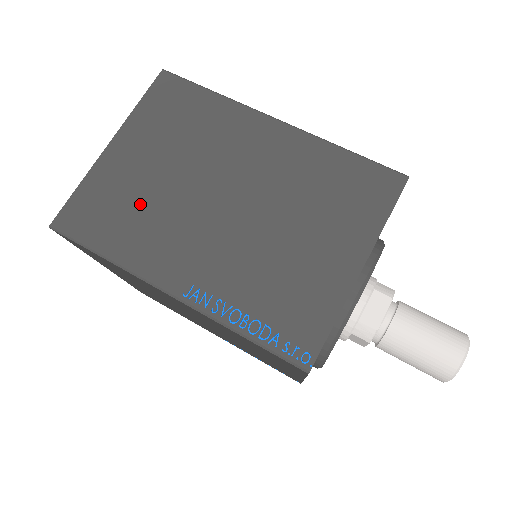
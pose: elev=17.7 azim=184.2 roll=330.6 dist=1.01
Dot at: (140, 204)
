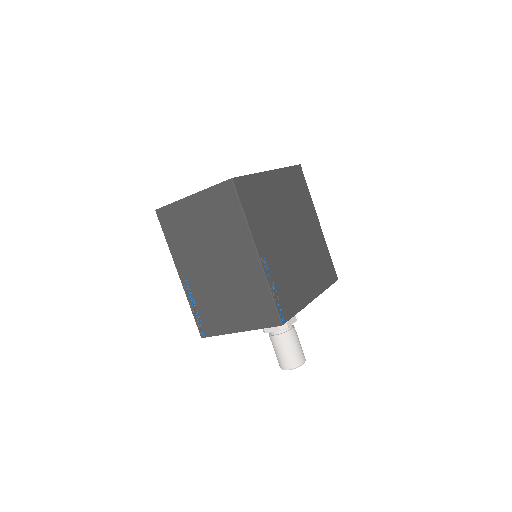
Dot at: (187, 234)
